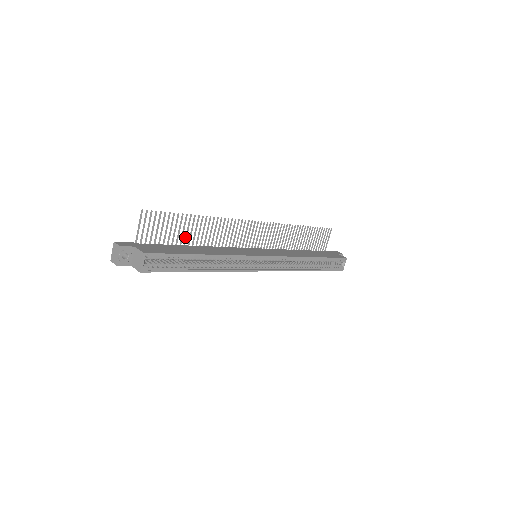
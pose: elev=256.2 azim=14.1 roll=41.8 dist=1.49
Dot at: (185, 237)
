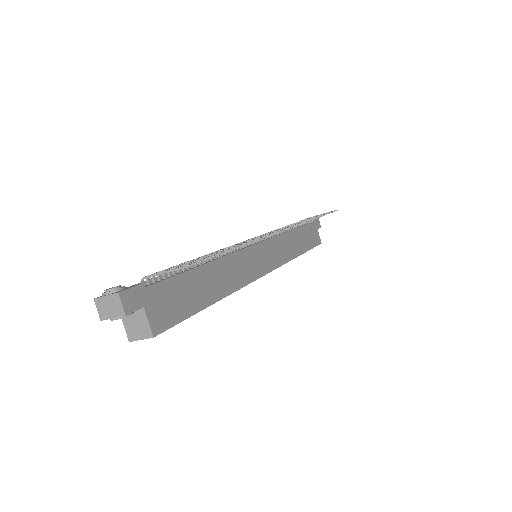
Dot at: (207, 255)
